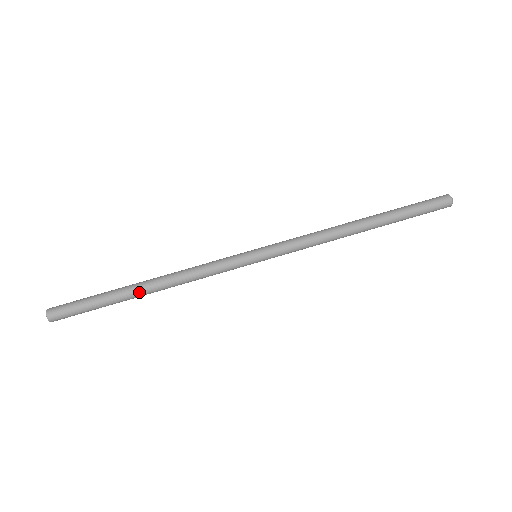
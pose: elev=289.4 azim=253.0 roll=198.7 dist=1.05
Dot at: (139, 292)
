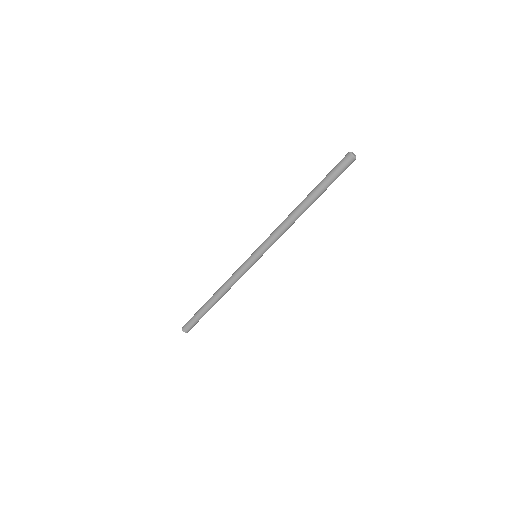
Dot at: (212, 303)
